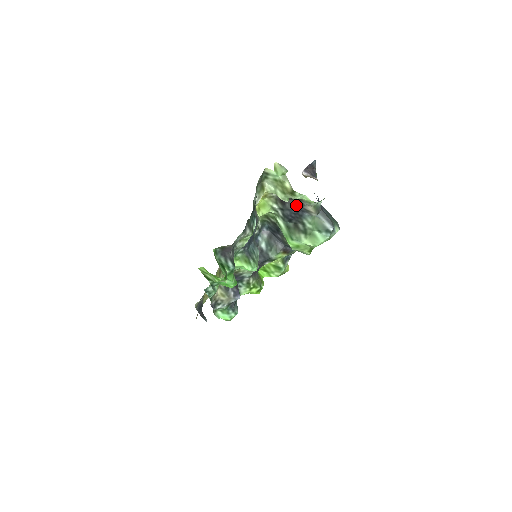
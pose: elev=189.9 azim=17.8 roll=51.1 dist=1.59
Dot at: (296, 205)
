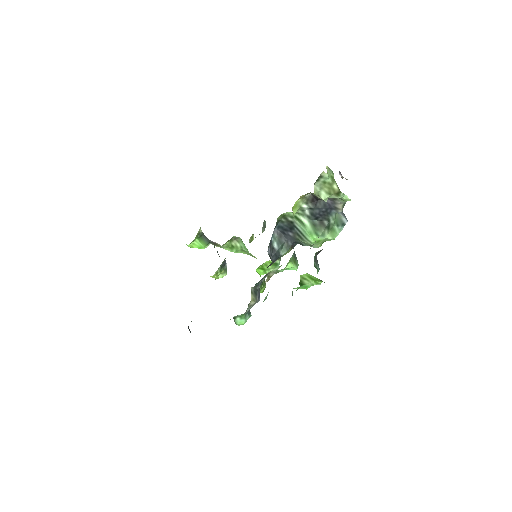
Dot at: (326, 204)
